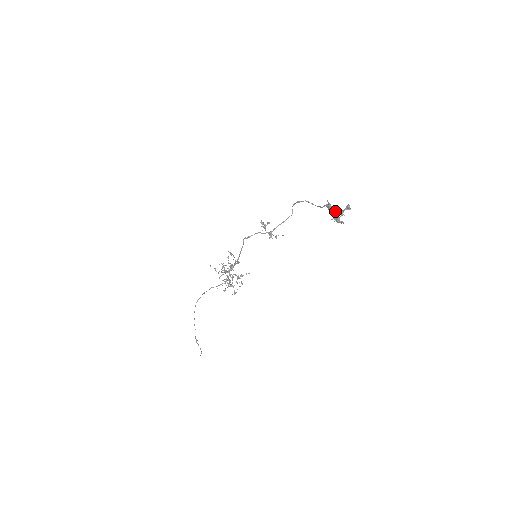
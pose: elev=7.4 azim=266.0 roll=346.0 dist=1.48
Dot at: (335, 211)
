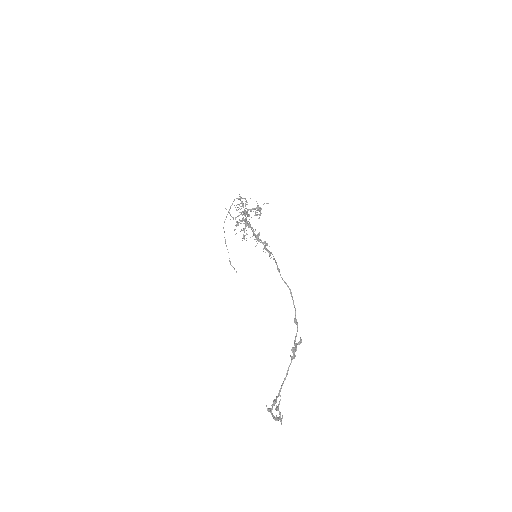
Dot at: occluded
